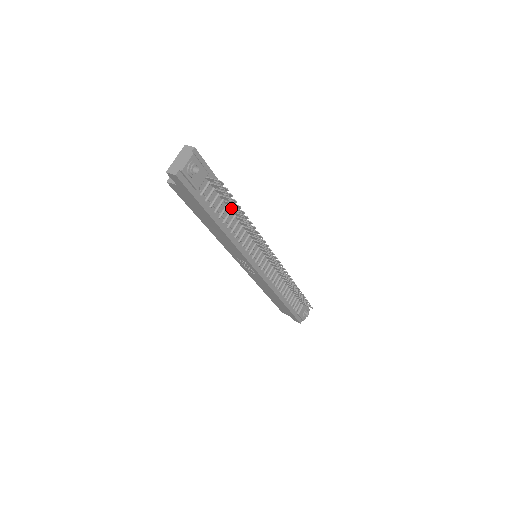
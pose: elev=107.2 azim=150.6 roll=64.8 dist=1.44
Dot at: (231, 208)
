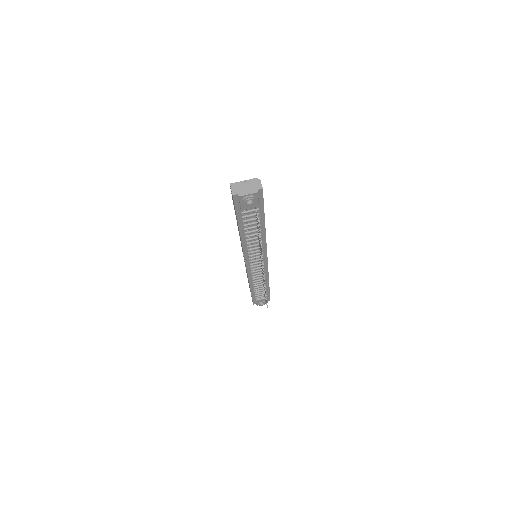
Dot at: occluded
